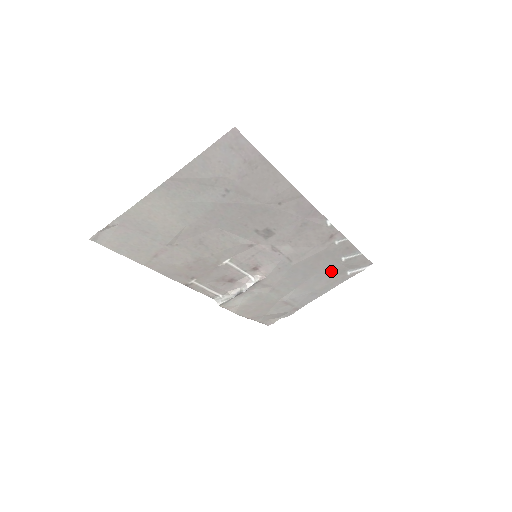
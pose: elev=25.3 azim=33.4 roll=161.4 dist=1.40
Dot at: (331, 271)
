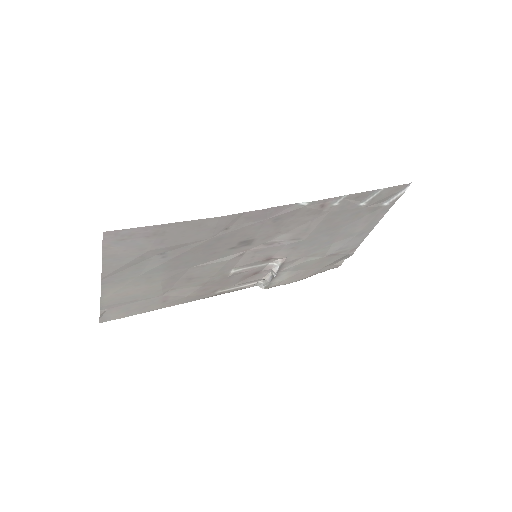
Dot at: (360, 216)
